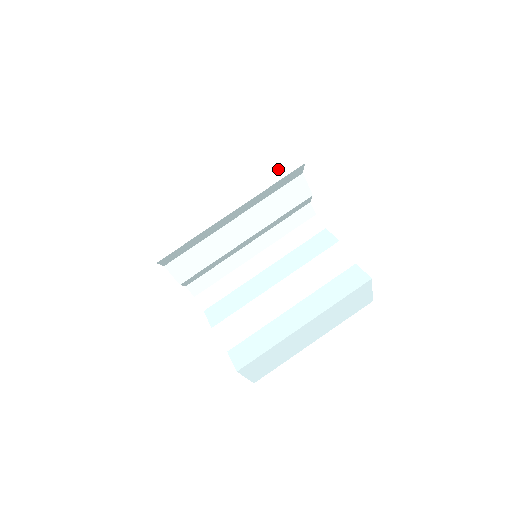
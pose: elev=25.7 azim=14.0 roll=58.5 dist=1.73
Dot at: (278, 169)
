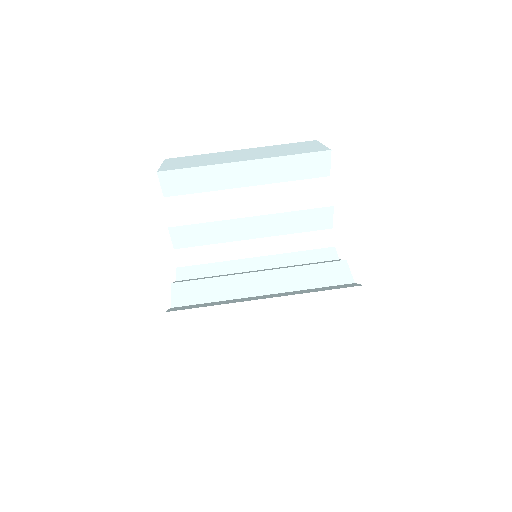
Dot at: (305, 151)
